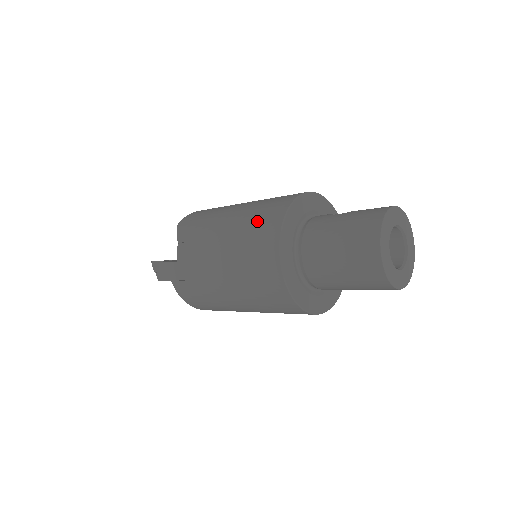
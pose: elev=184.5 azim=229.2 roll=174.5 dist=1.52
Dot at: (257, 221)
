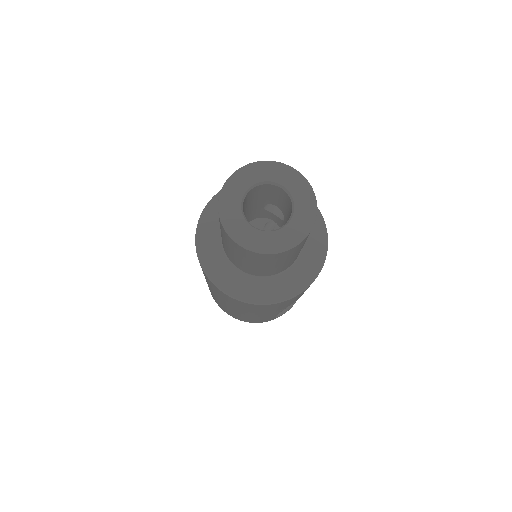
Dot at: occluded
